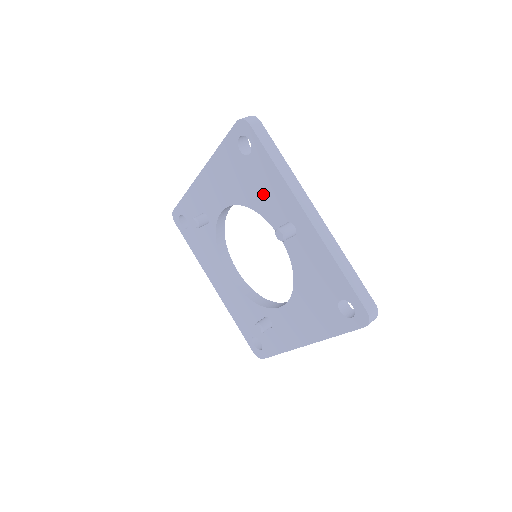
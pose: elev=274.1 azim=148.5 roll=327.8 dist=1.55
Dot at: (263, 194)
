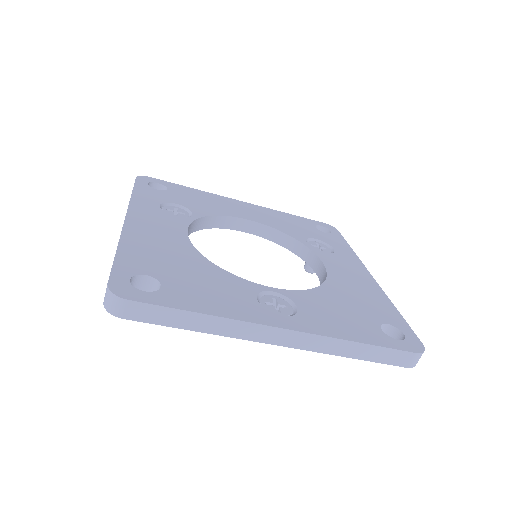
Dot at: occluded
